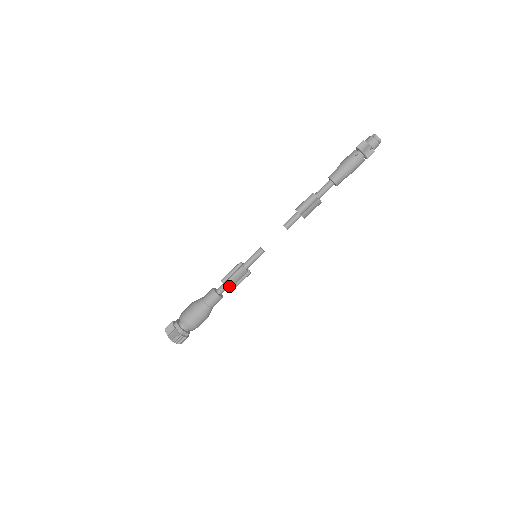
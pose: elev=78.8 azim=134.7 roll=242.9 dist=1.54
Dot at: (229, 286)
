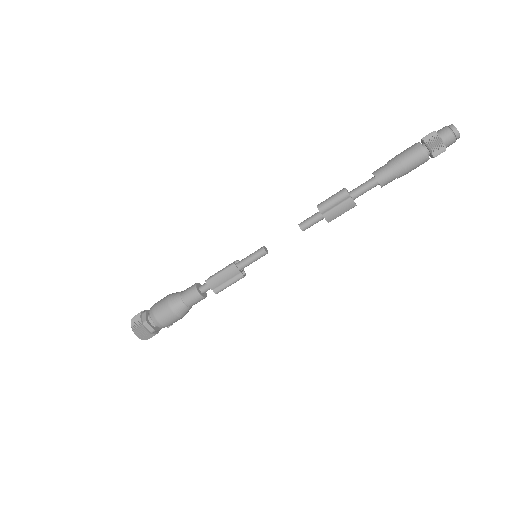
Dot at: (213, 284)
